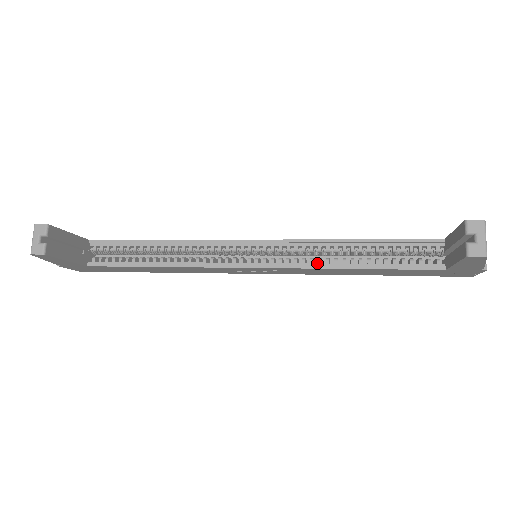
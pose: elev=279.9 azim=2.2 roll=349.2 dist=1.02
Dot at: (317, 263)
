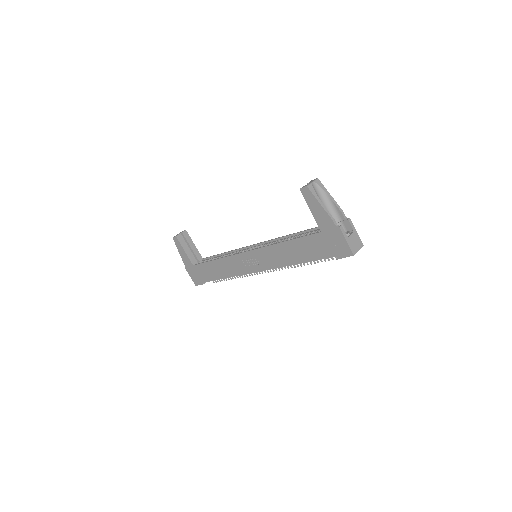
Dot at: occluded
